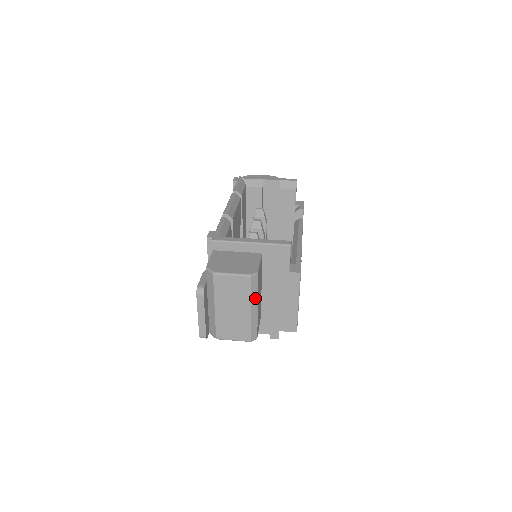
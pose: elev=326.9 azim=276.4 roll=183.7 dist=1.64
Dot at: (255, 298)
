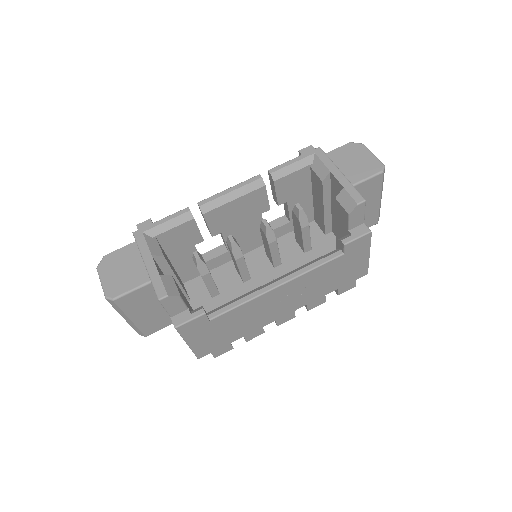
Dot at: (123, 313)
